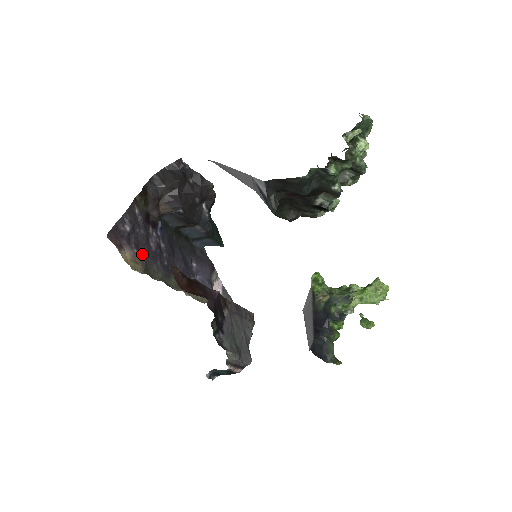
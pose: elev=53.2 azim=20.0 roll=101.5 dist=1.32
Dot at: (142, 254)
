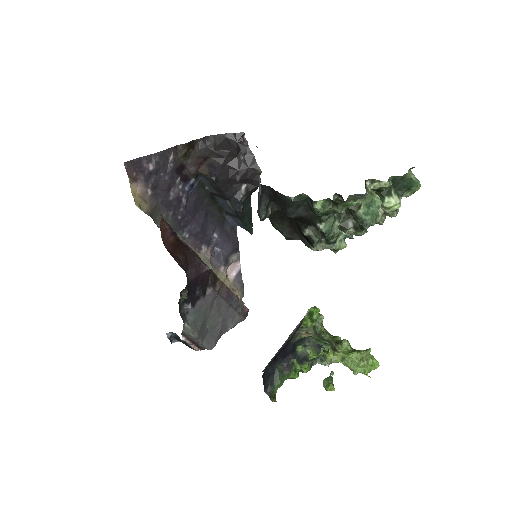
Dot at: (156, 197)
